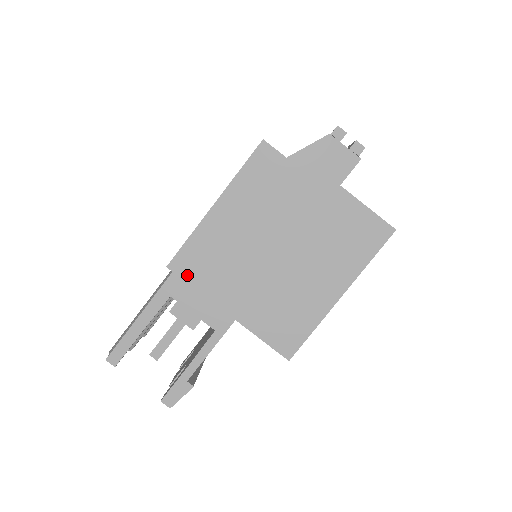
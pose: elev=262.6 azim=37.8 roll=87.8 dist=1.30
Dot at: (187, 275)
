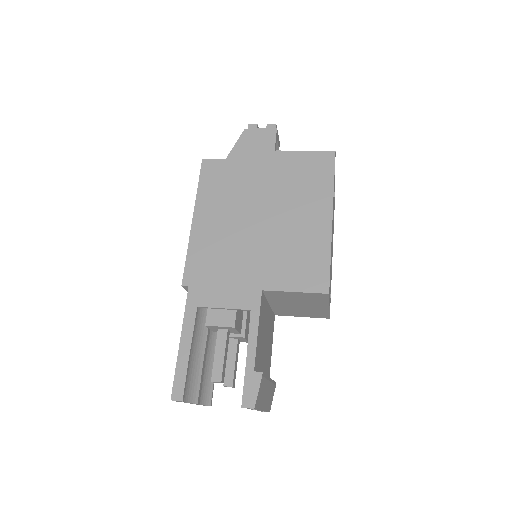
Dot at: (201, 281)
